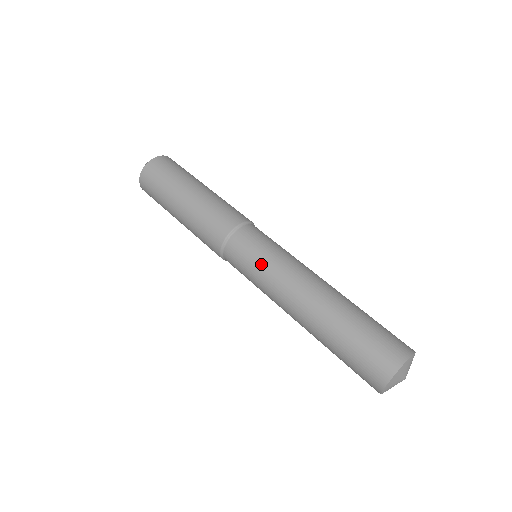
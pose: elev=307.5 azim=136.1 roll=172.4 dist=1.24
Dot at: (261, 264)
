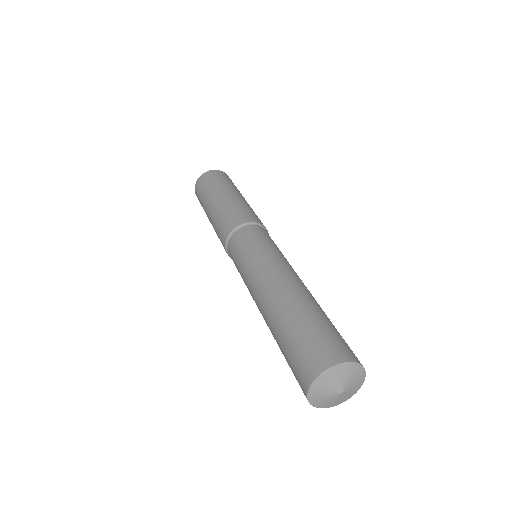
Dot at: (252, 252)
